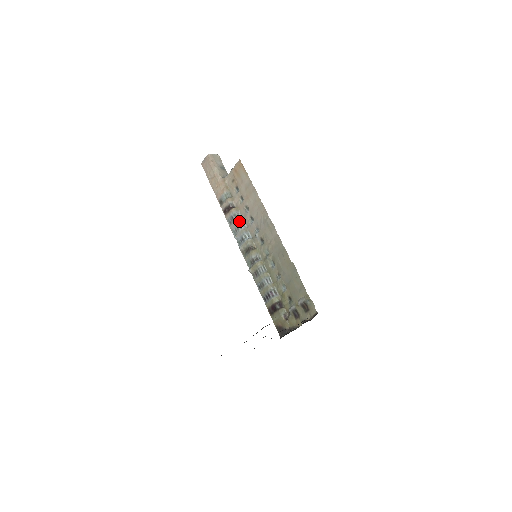
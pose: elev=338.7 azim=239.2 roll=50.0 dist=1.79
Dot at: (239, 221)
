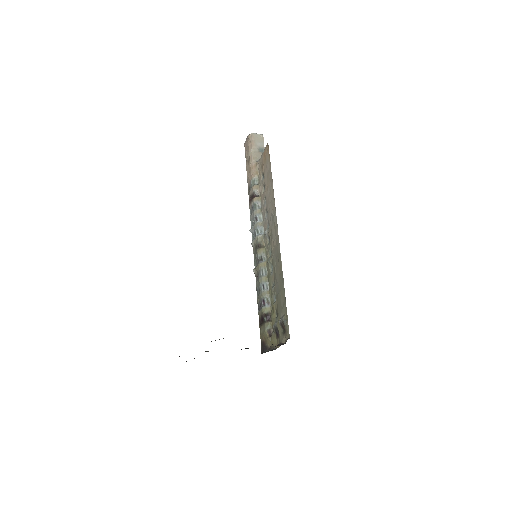
Dot at: (256, 213)
